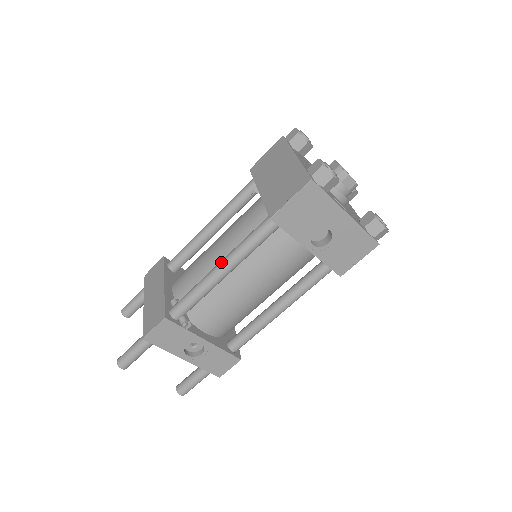
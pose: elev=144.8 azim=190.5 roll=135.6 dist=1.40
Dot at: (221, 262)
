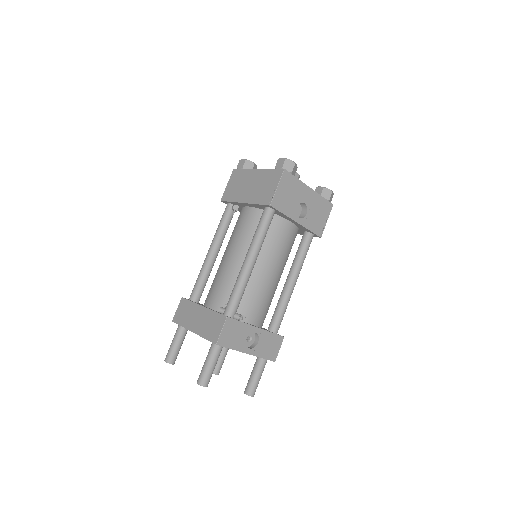
Dot at: (247, 256)
